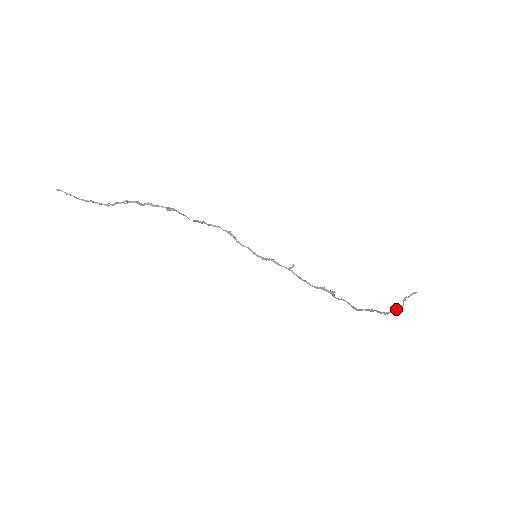
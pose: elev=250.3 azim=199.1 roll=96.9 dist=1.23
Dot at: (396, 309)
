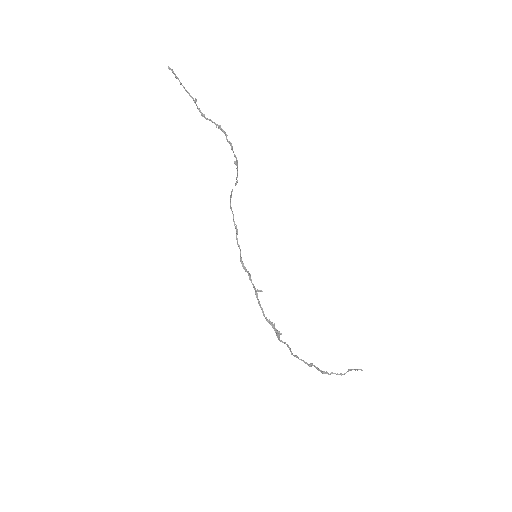
Dot at: (337, 374)
